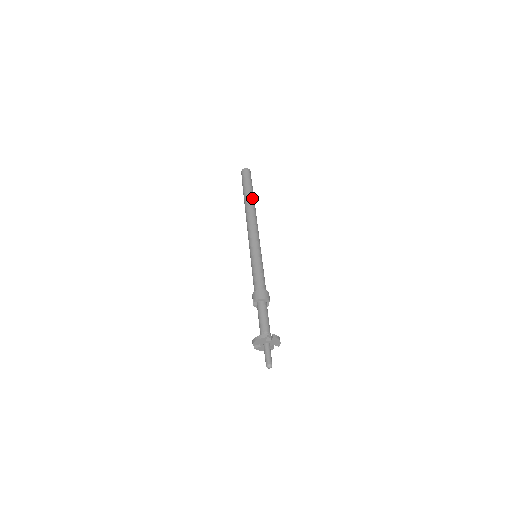
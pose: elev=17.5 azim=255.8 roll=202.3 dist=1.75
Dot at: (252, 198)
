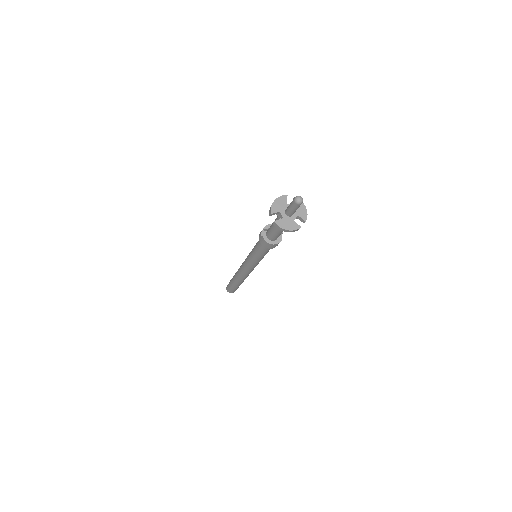
Dot at: occluded
